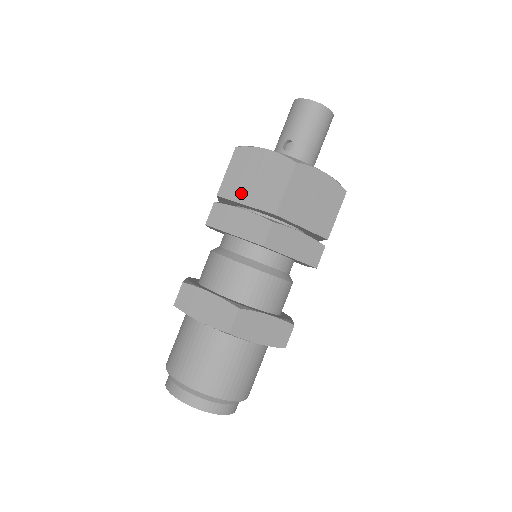
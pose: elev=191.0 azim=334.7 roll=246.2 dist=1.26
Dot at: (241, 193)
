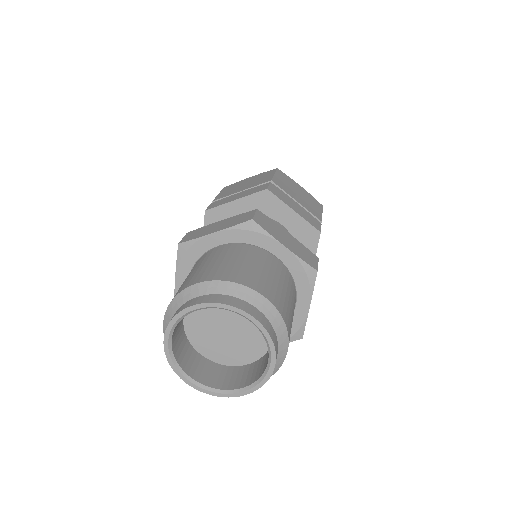
Dot at: (235, 191)
